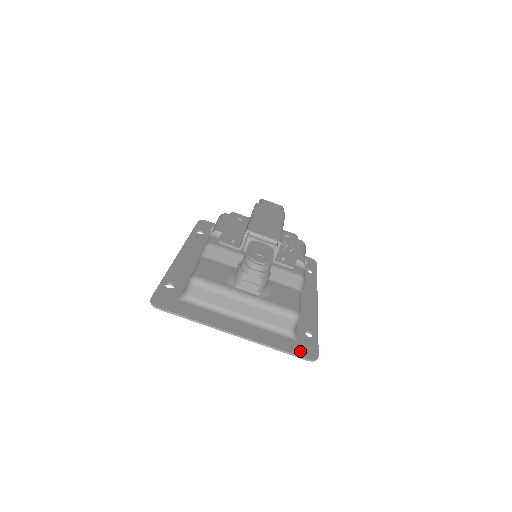
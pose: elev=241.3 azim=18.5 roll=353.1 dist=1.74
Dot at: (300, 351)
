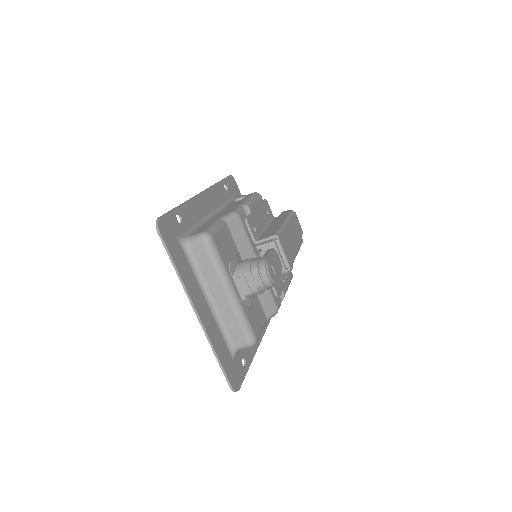
Dot at: (231, 374)
